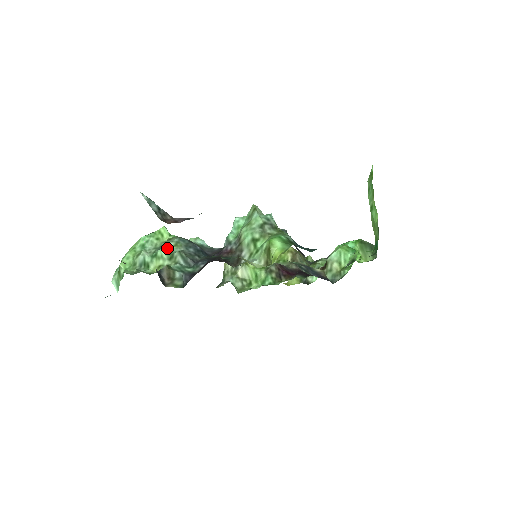
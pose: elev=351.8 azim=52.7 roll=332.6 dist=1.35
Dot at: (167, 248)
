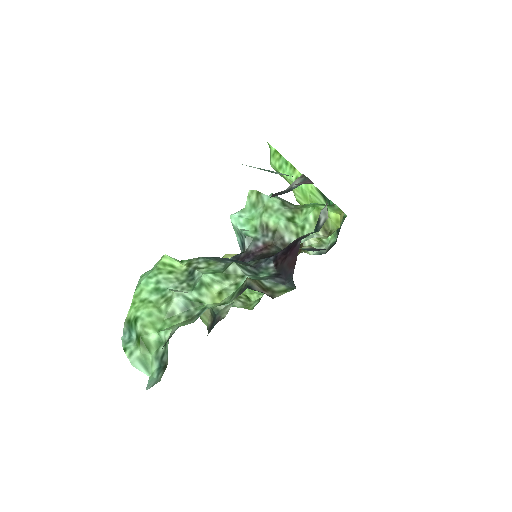
Dot at: (206, 270)
